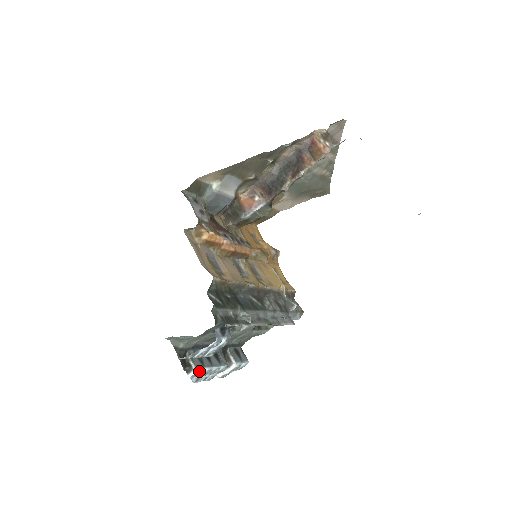
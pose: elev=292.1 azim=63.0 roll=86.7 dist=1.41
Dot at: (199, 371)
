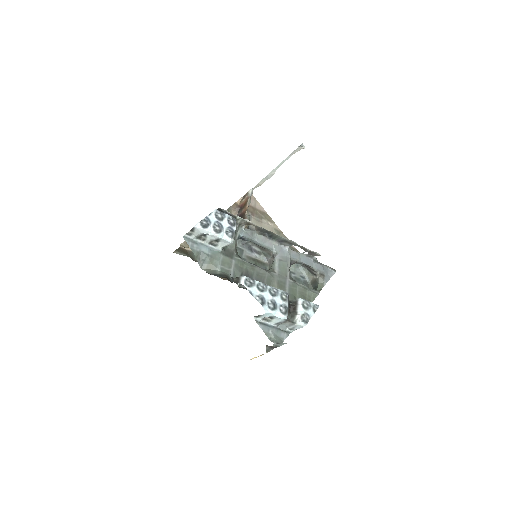
Dot at: (248, 278)
